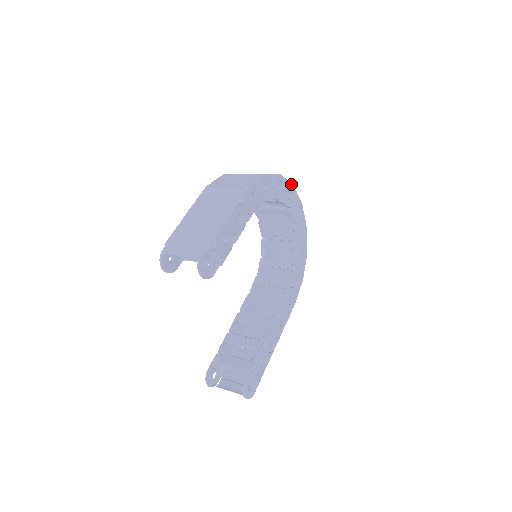
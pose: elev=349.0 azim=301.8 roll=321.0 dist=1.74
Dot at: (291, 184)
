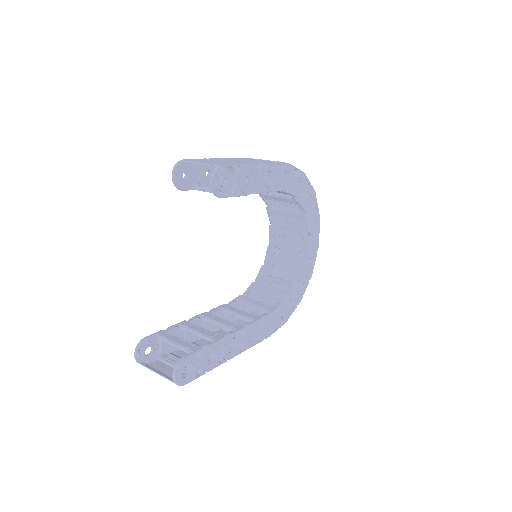
Dot at: occluded
